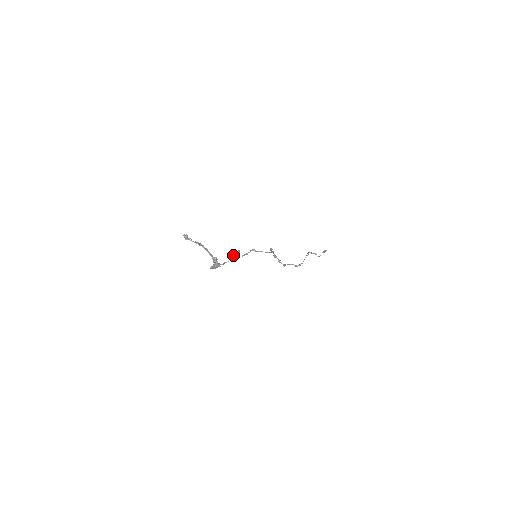
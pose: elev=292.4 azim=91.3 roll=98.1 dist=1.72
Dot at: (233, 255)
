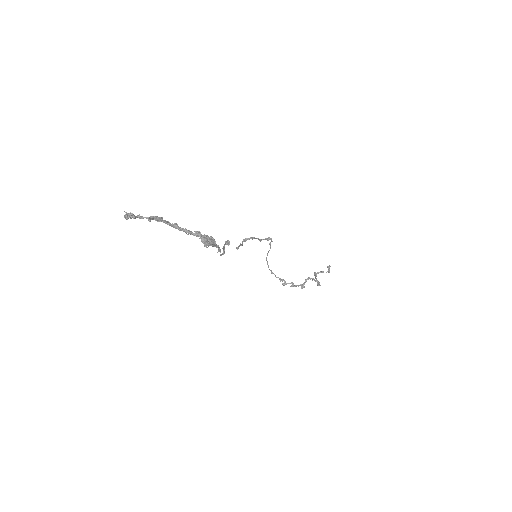
Dot at: (223, 247)
